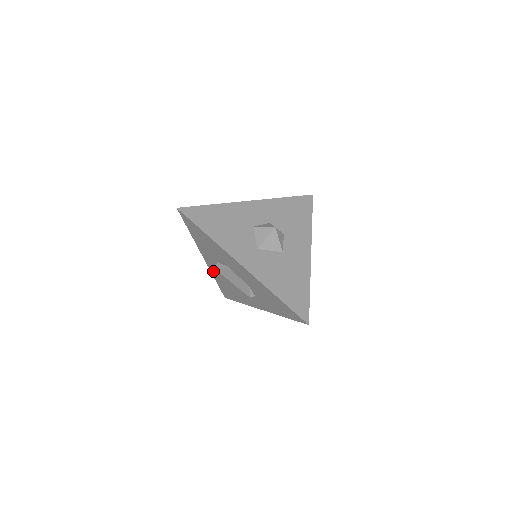
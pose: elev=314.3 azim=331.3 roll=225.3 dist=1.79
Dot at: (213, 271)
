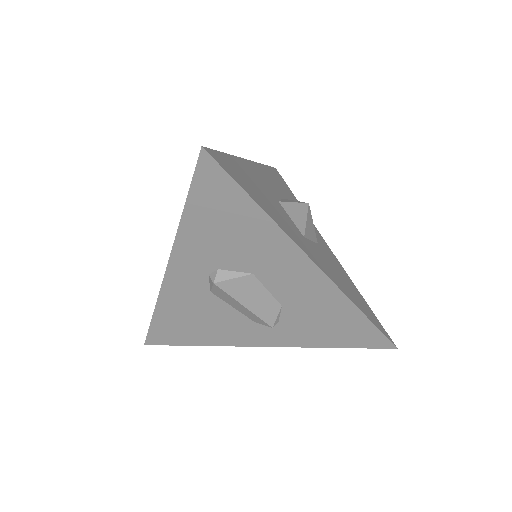
Dot at: (171, 292)
